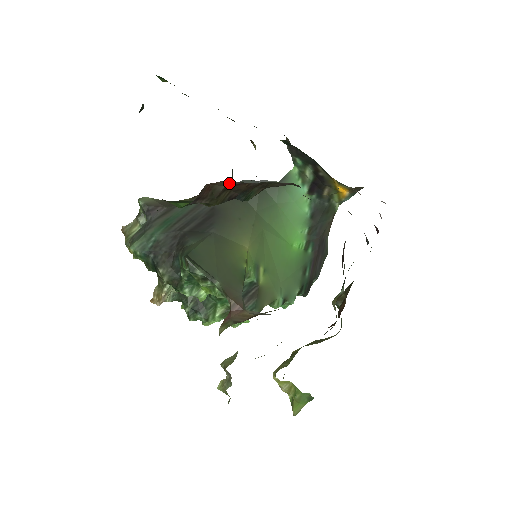
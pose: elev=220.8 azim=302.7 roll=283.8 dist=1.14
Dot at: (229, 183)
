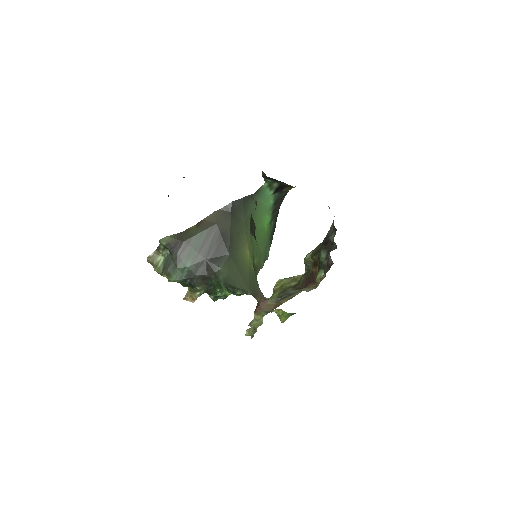
Dot at: occluded
